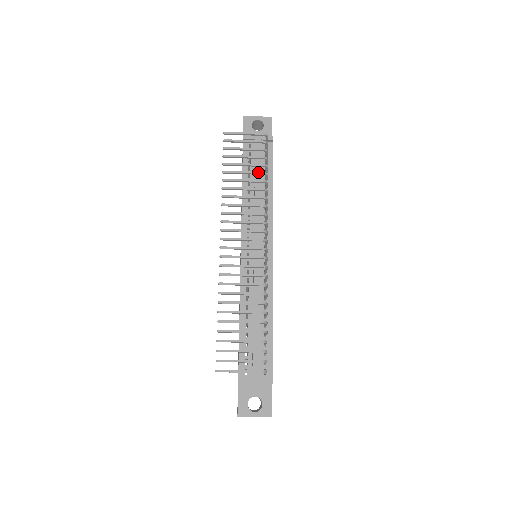
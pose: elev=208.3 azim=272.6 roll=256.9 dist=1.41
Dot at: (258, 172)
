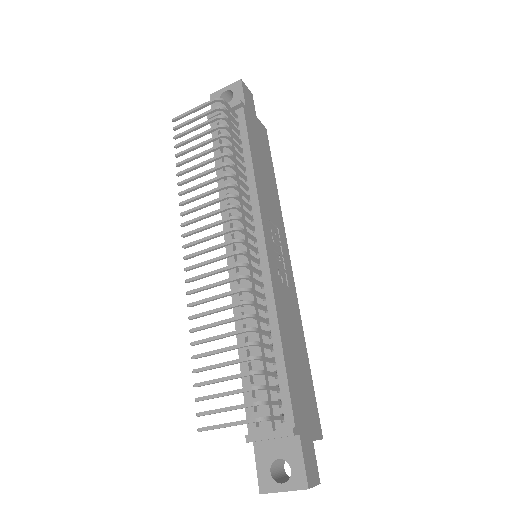
Dot at: (215, 147)
